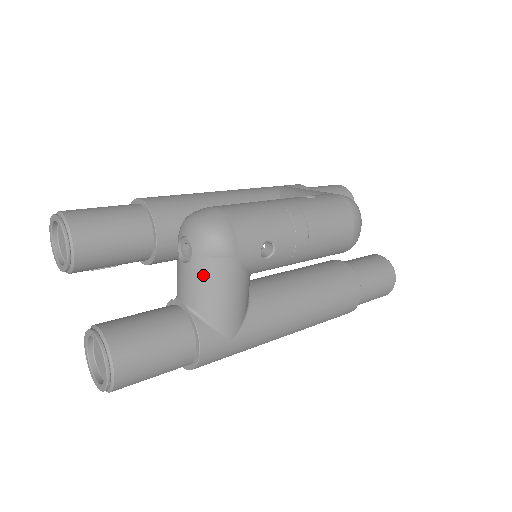
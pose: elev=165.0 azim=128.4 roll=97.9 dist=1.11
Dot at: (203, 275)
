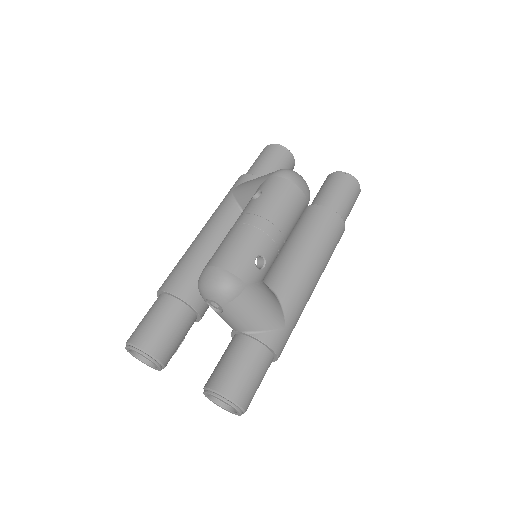
Dot at: (237, 312)
